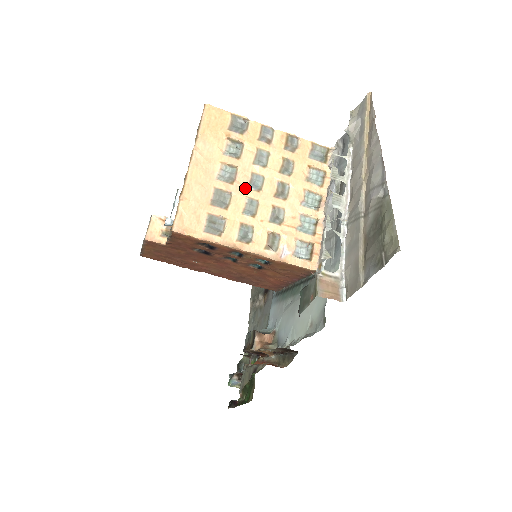
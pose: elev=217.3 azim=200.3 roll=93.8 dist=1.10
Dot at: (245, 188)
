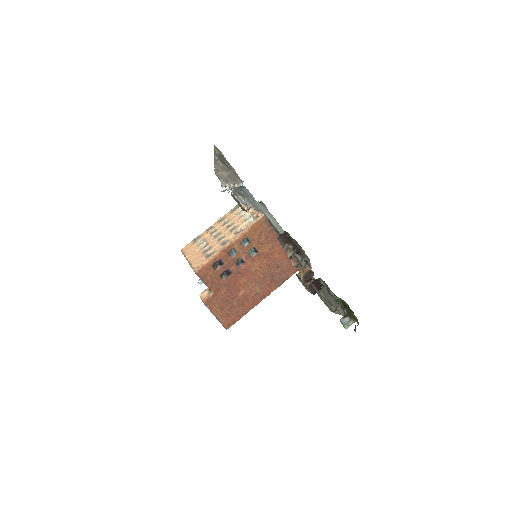
Dot at: (214, 240)
